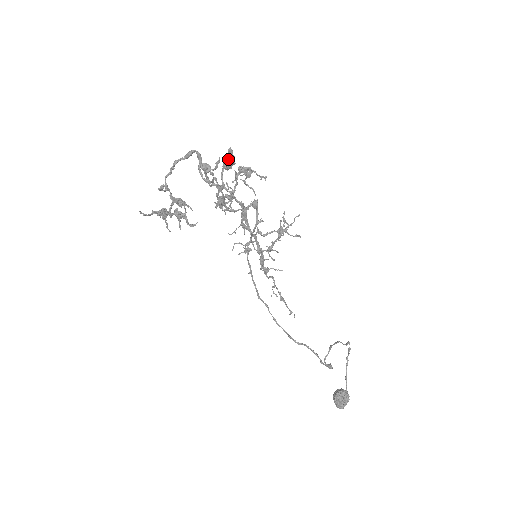
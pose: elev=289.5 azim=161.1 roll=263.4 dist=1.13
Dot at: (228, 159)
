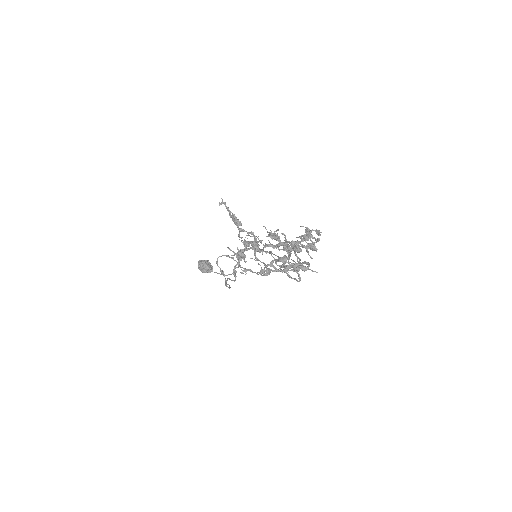
Dot at: (311, 232)
